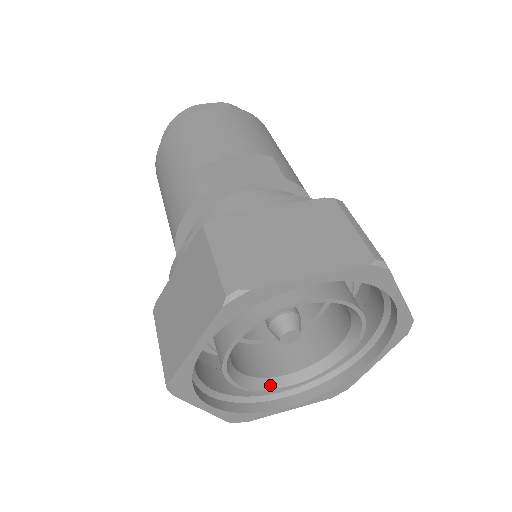
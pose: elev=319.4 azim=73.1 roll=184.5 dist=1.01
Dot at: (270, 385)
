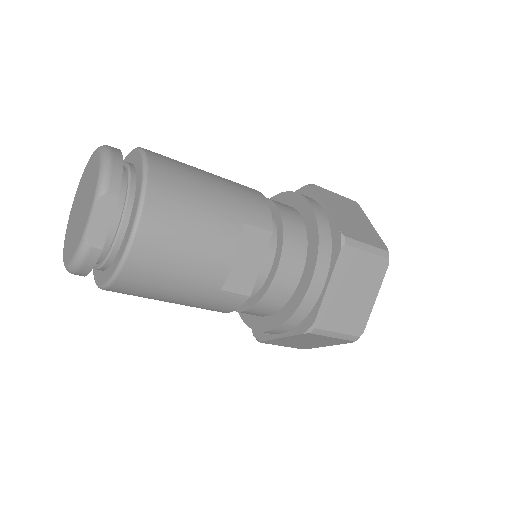
Dot at: occluded
